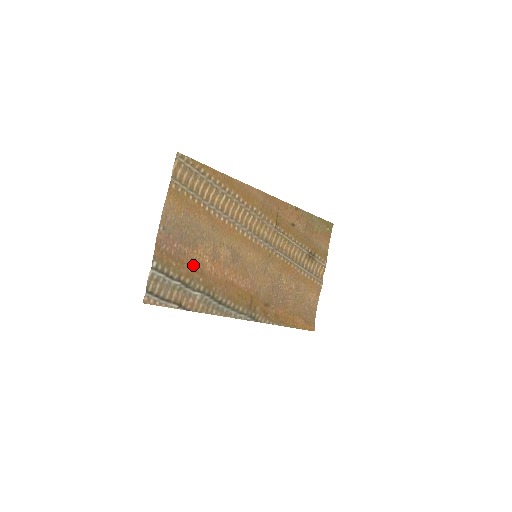
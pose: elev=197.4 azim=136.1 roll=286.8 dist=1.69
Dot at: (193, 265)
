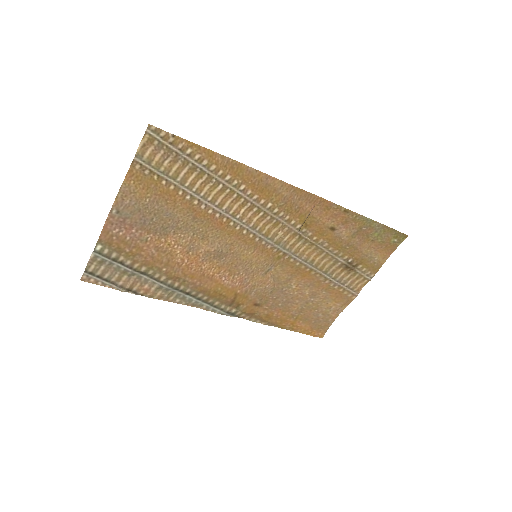
Dot at: (156, 253)
